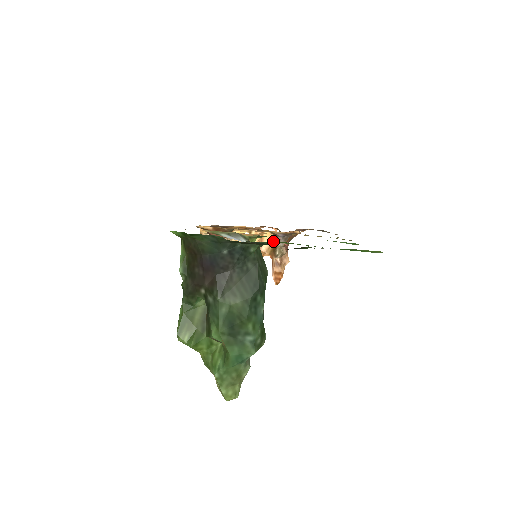
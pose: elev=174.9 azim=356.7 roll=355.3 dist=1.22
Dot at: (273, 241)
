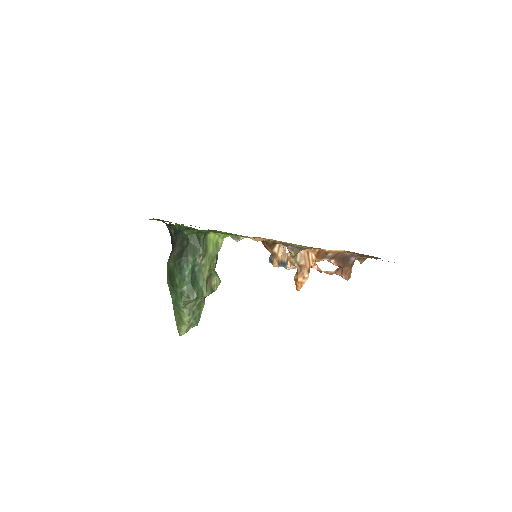
Dot at: occluded
